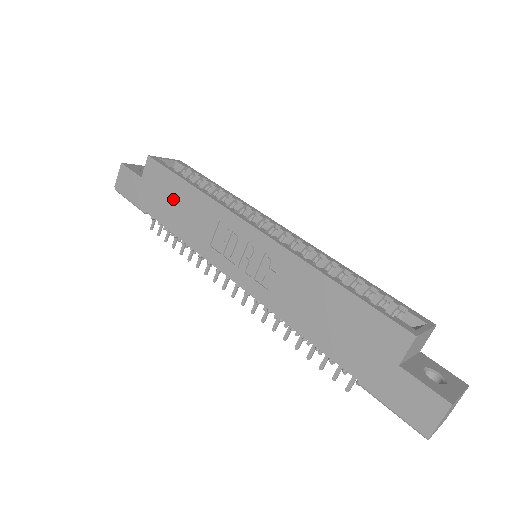
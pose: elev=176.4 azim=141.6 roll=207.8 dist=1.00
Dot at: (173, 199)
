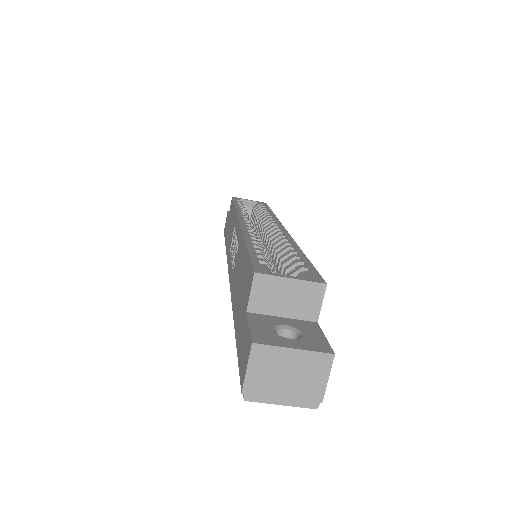
Dot at: (230, 223)
